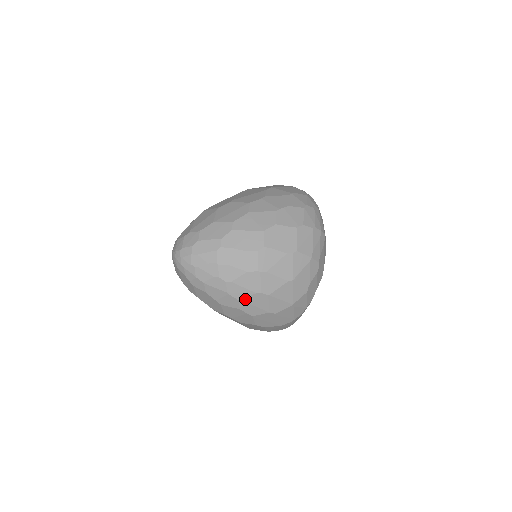
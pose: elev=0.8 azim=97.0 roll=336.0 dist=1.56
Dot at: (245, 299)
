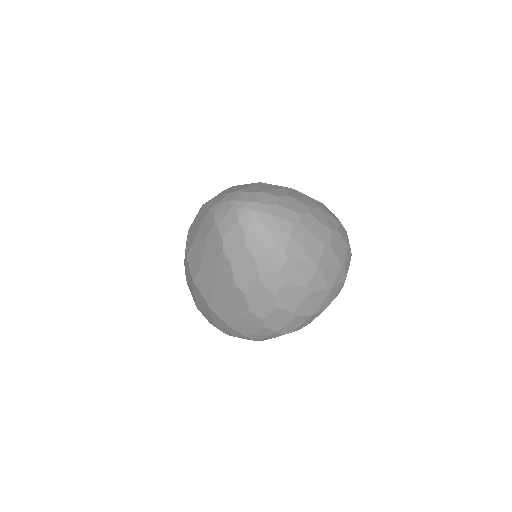
Dot at: (289, 286)
